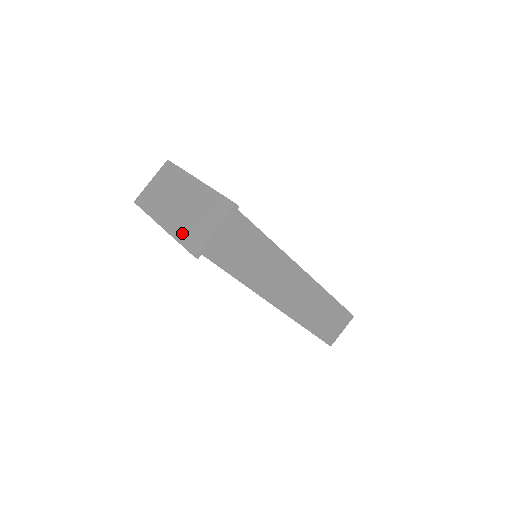
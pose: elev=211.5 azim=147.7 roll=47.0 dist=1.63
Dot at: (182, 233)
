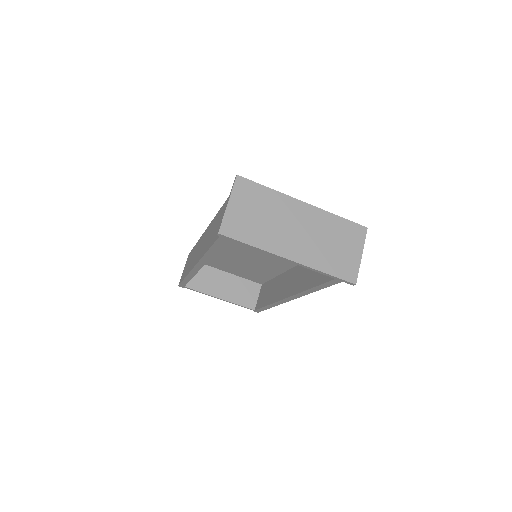
Dot at: (326, 264)
